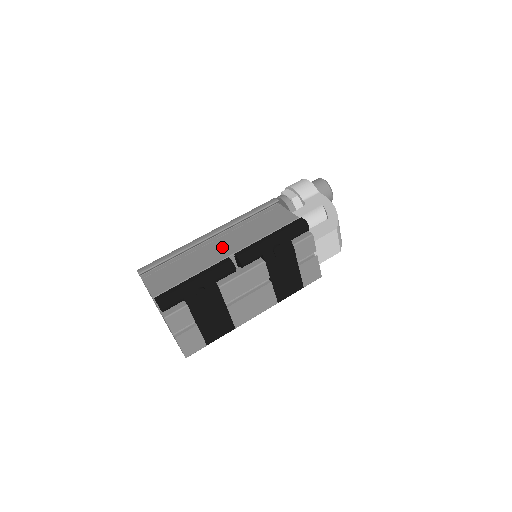
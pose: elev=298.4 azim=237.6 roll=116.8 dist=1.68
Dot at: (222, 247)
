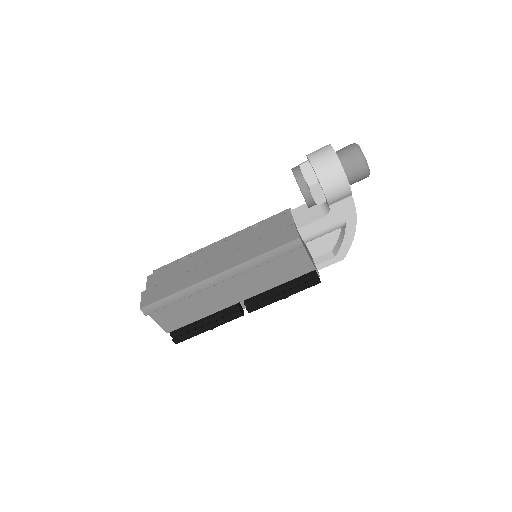
Dot at: (232, 292)
